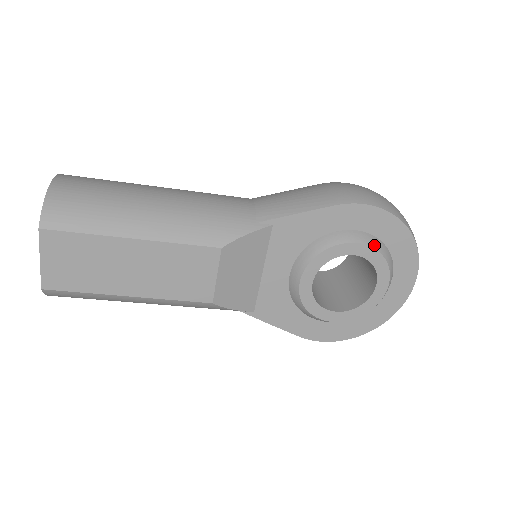
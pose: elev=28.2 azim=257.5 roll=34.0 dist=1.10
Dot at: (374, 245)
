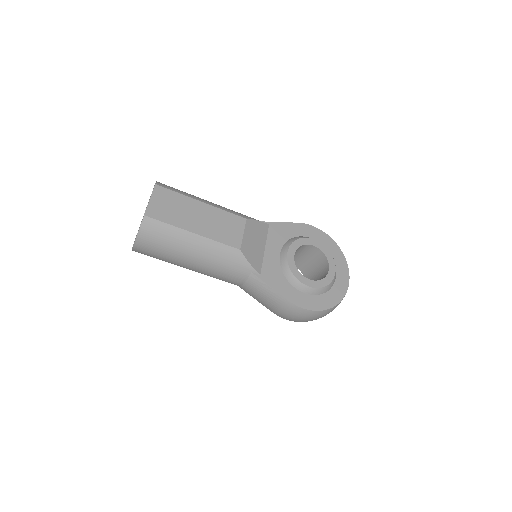
Dot at: (322, 244)
